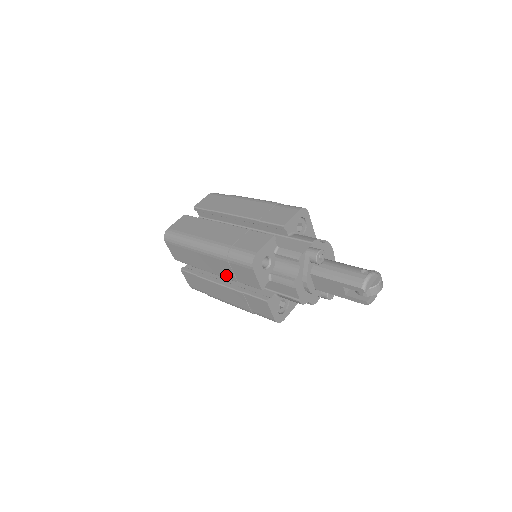
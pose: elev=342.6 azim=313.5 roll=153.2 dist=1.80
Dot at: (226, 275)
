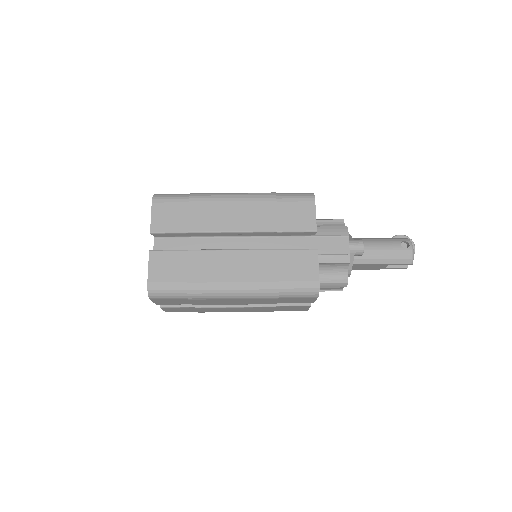
Dot at: (260, 303)
